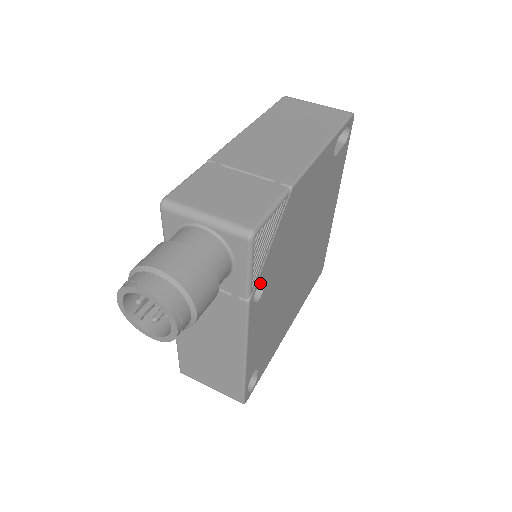
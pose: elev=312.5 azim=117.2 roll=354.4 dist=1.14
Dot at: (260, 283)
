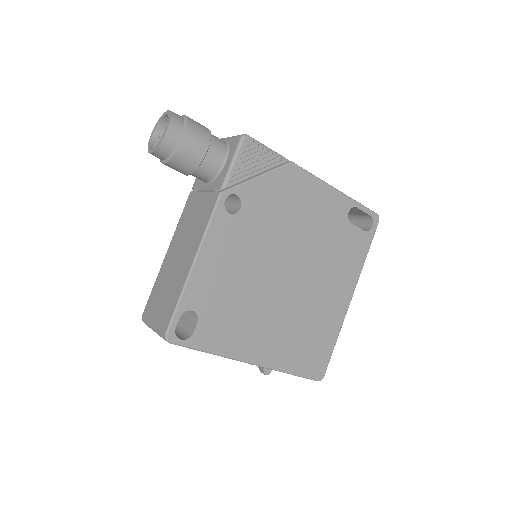
Dot at: (239, 208)
